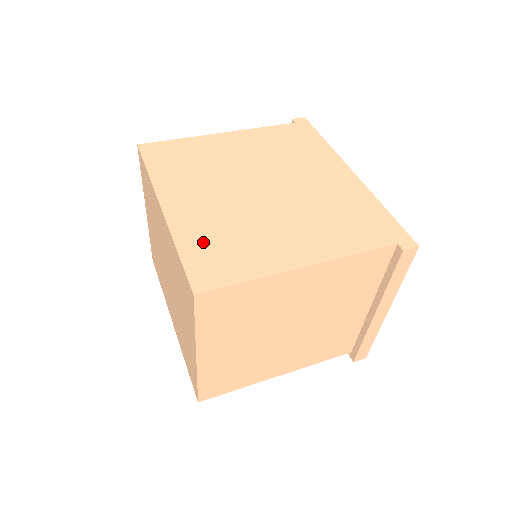
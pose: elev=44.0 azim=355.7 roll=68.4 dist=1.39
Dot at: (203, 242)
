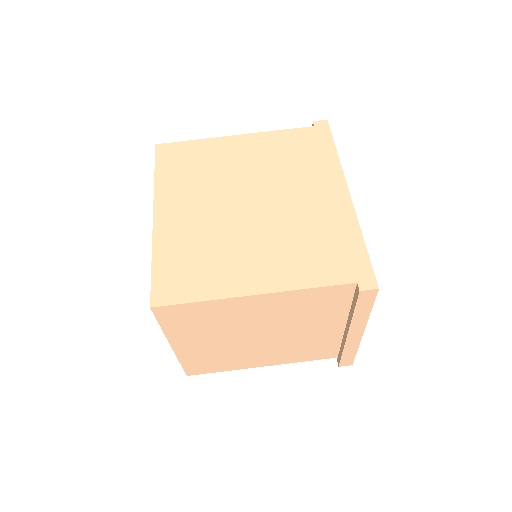
Dot at: (176, 256)
